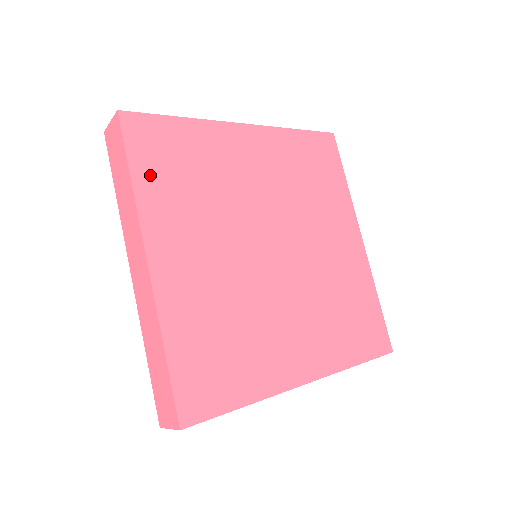
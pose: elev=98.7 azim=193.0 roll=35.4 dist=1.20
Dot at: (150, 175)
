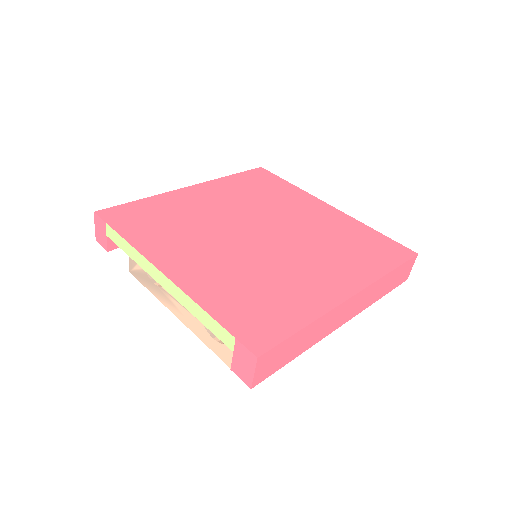
Dot at: (240, 180)
